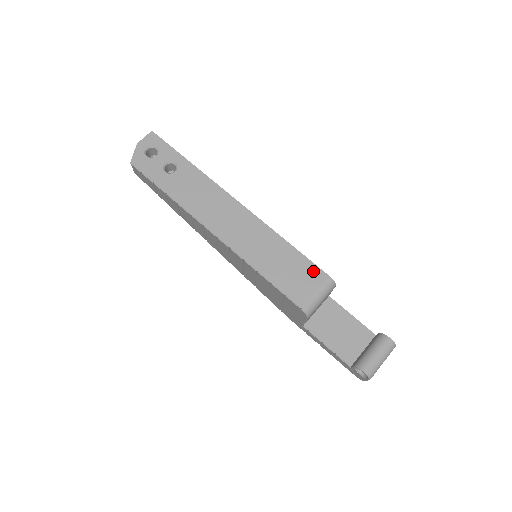
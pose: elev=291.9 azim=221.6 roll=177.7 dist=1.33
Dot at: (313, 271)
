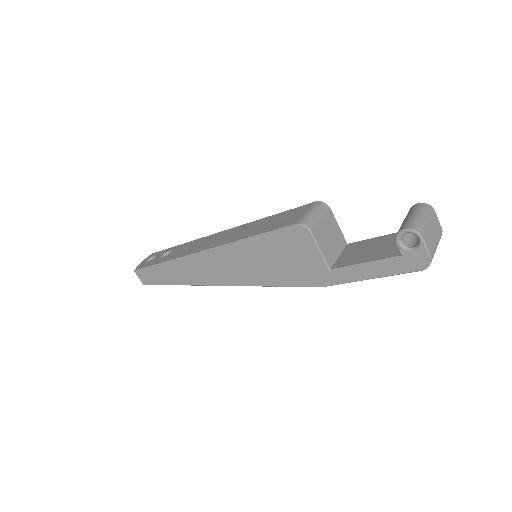
Dot at: (299, 209)
